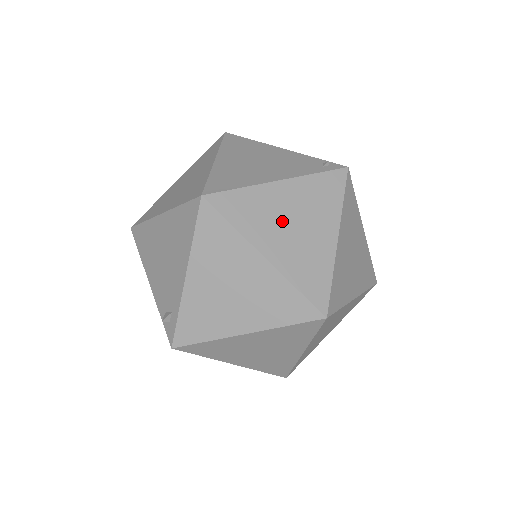
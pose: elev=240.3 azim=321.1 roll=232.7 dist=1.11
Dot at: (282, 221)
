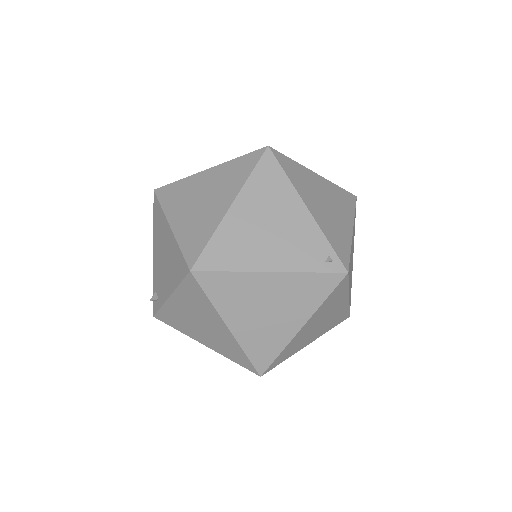
Dot at: (256, 305)
